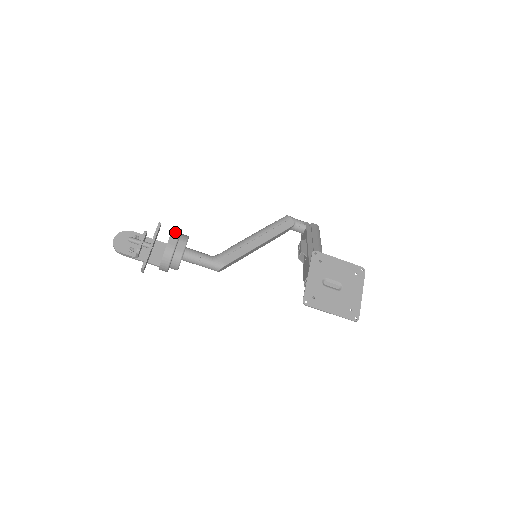
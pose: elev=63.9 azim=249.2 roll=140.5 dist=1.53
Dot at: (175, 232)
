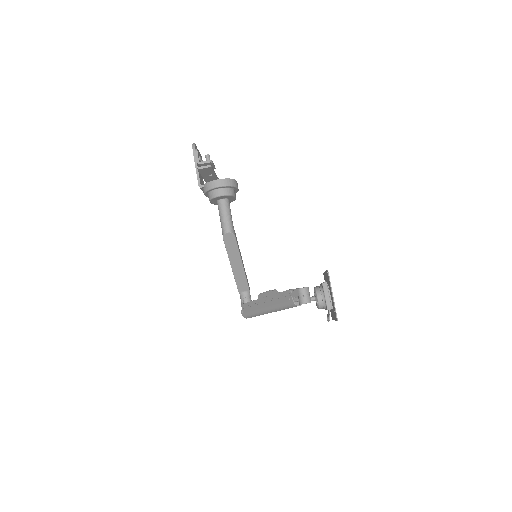
Dot at: occluded
